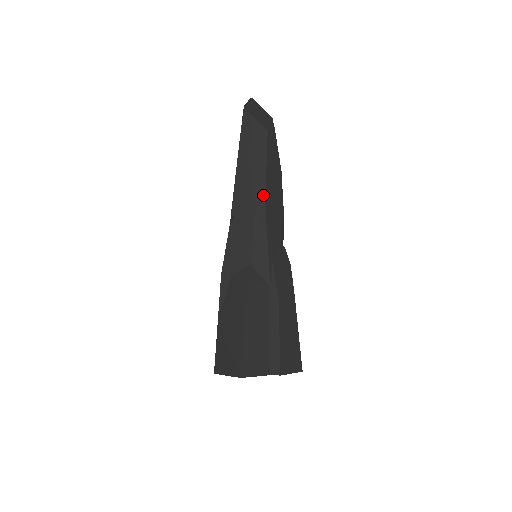
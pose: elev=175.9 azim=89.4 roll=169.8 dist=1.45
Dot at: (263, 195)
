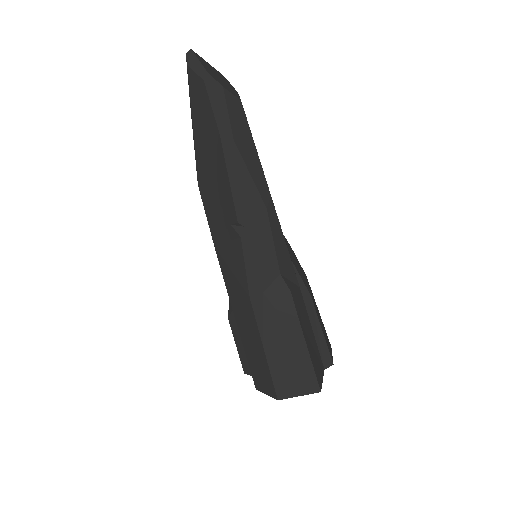
Dot at: (267, 189)
